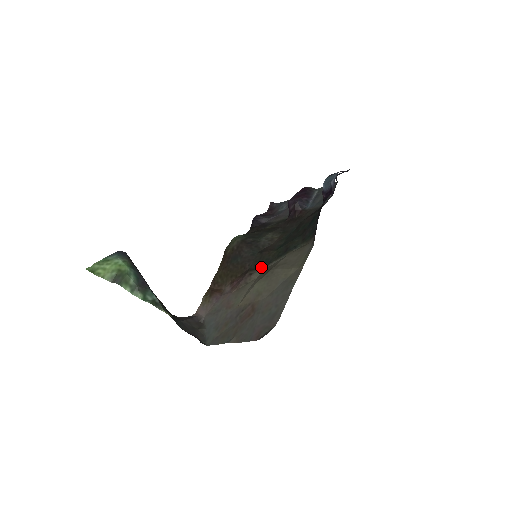
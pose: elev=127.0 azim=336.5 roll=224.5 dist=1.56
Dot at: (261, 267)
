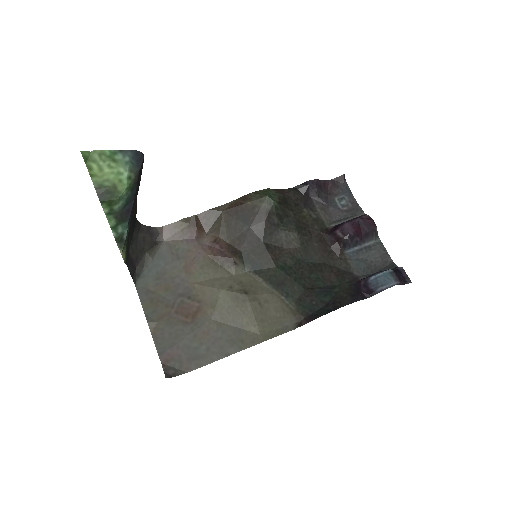
Dot at: (249, 266)
